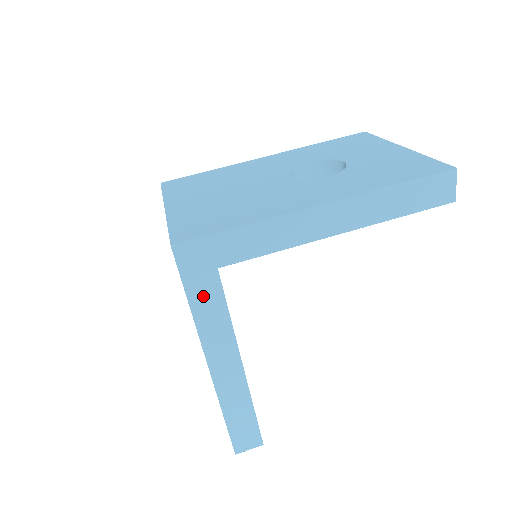
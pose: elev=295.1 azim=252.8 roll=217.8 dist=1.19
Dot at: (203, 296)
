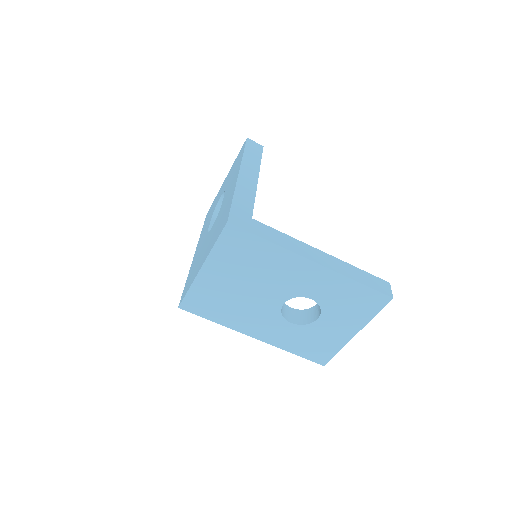
Dot at: occluded
